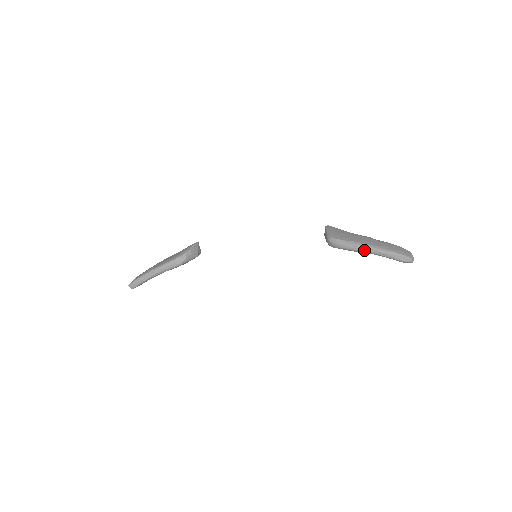
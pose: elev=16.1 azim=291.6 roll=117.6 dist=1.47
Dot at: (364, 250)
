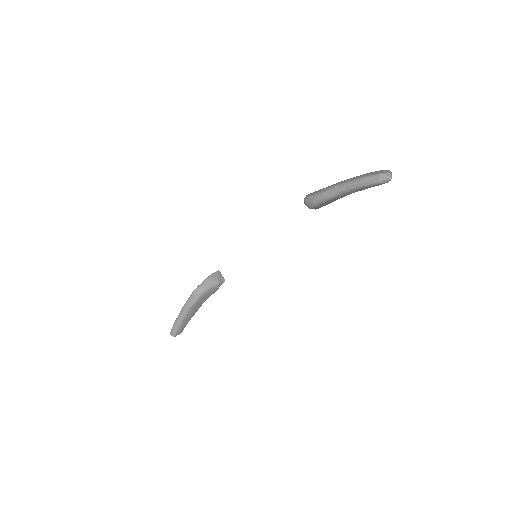
Dot at: (335, 192)
